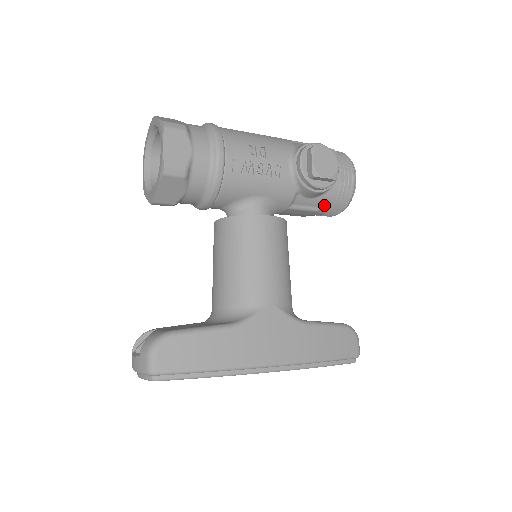
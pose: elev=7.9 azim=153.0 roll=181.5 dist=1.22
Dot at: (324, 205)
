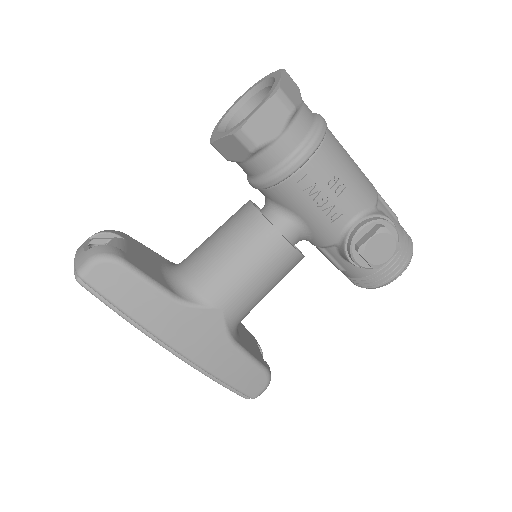
Dot at: (350, 271)
